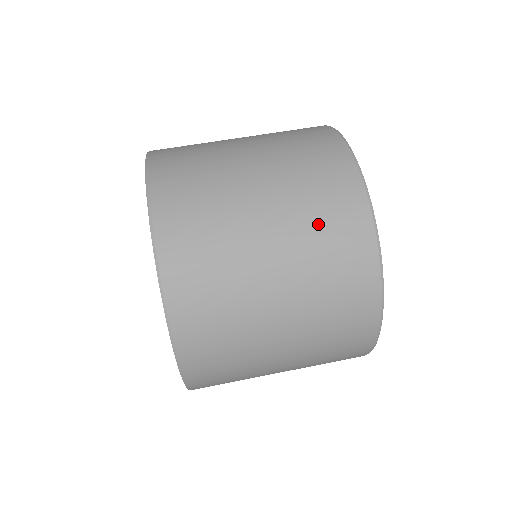
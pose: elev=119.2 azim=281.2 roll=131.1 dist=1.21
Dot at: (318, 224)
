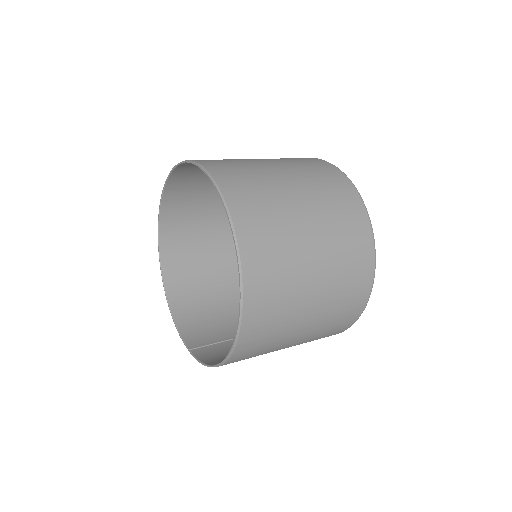
Dot at: (343, 239)
